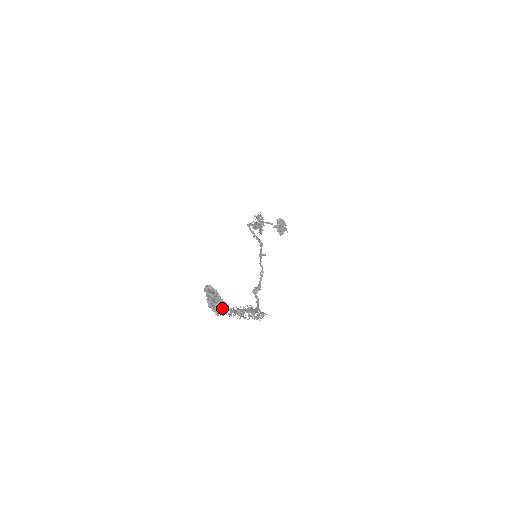
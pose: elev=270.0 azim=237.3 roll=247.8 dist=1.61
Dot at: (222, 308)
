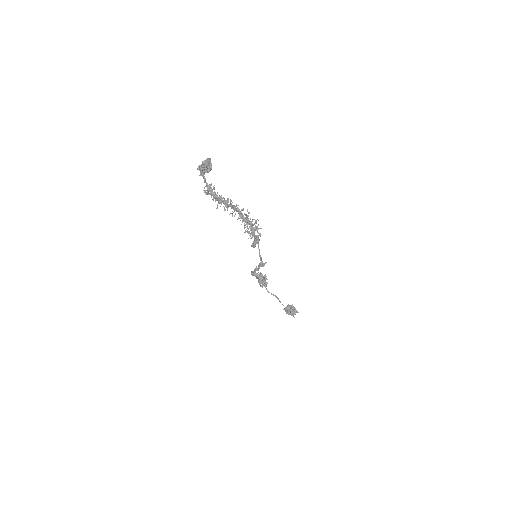
Dot at: (215, 195)
